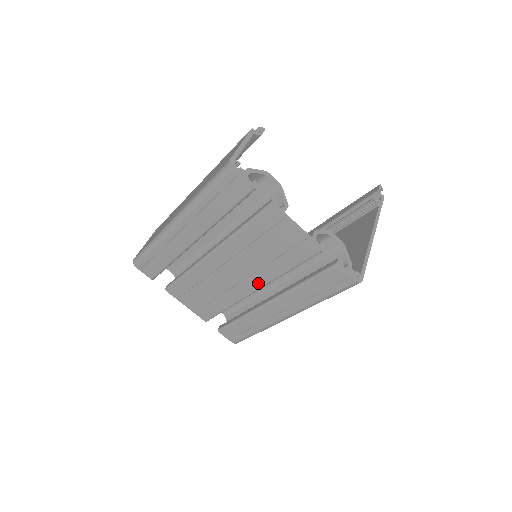
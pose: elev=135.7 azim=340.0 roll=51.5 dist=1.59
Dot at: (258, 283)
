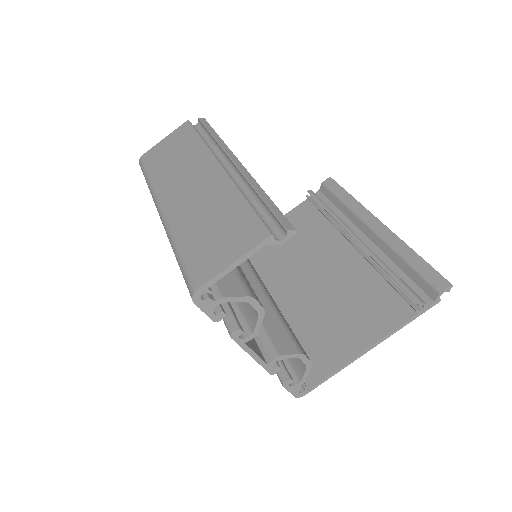
Dot at: occluded
